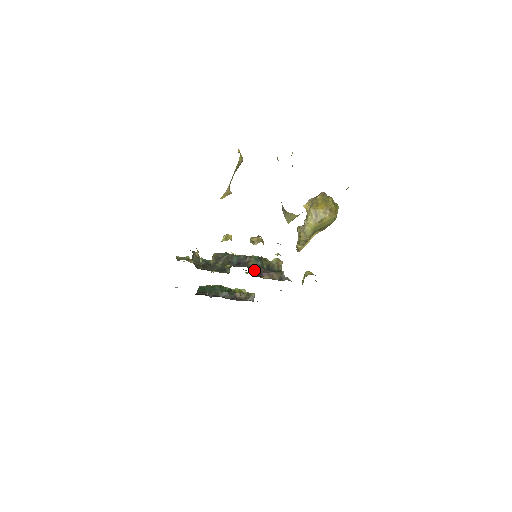
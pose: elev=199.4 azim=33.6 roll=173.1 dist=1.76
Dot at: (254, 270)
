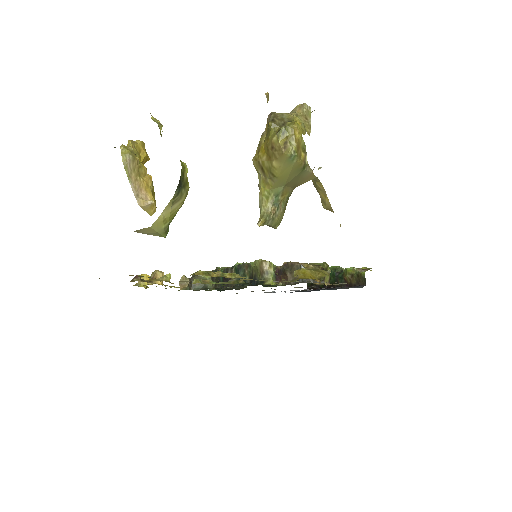
Dot at: occluded
